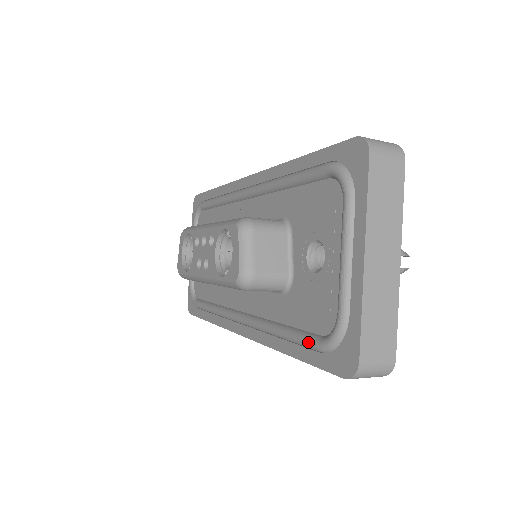
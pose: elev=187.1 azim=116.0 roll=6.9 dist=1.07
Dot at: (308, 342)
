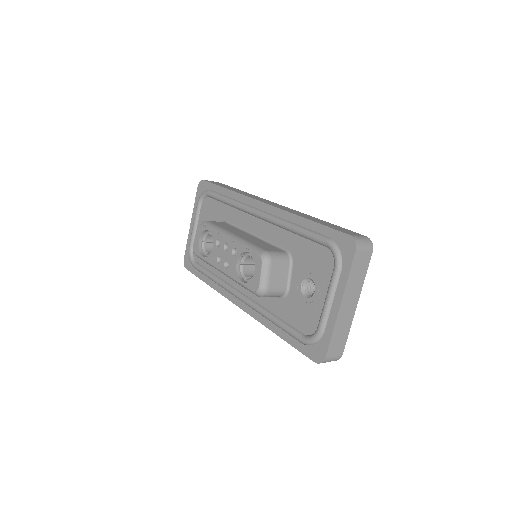
Dot at: (294, 335)
